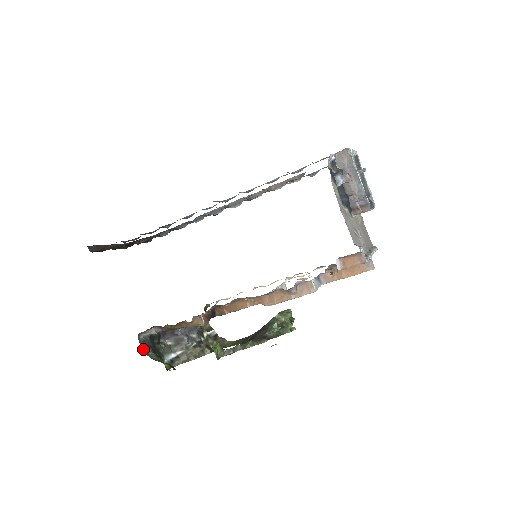
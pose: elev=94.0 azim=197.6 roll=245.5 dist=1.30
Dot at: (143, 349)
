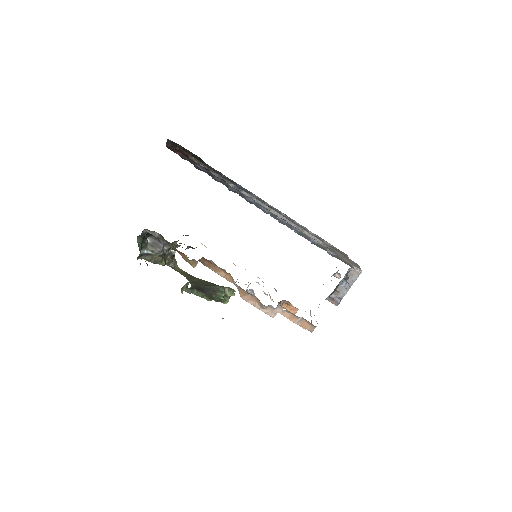
Dot at: (139, 239)
